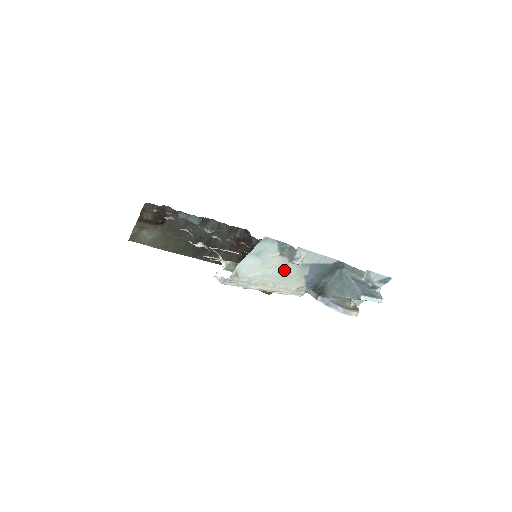
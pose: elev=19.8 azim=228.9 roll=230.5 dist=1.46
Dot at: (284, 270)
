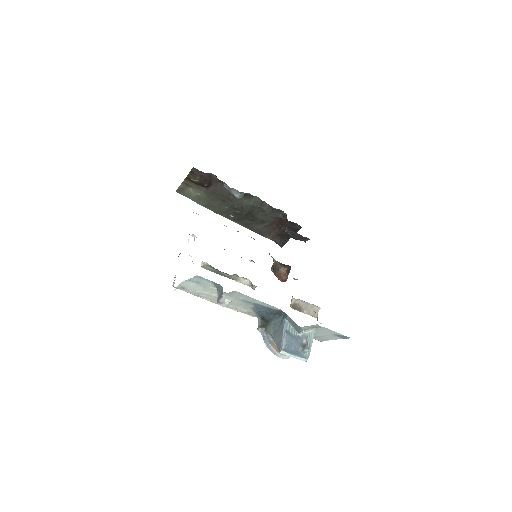
Dot at: (228, 298)
